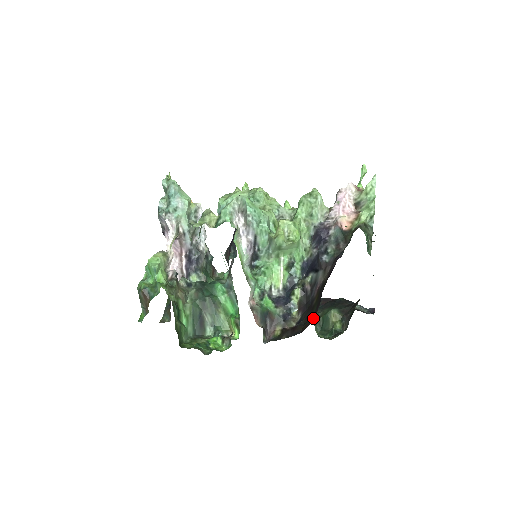
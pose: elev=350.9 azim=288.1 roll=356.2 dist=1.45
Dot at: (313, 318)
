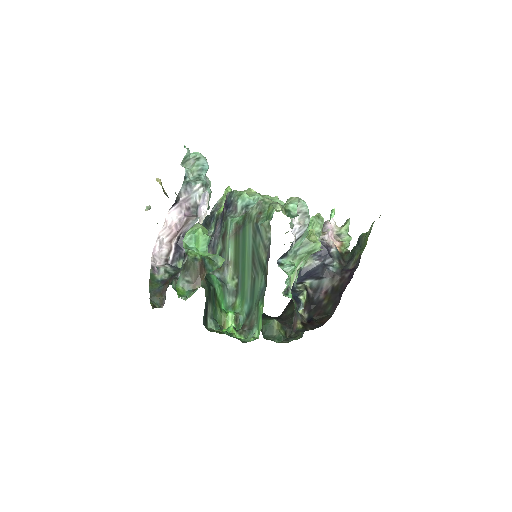
Dot at: (331, 314)
